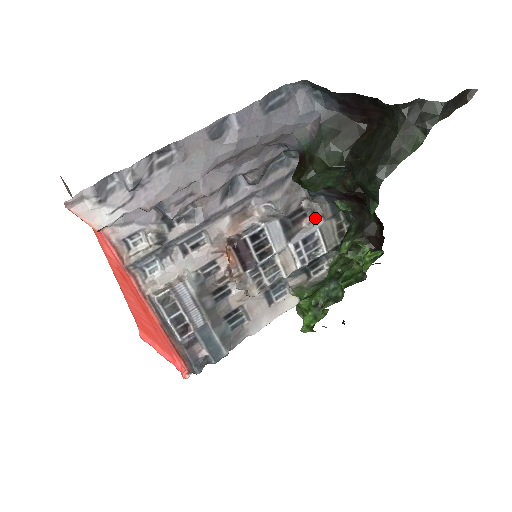
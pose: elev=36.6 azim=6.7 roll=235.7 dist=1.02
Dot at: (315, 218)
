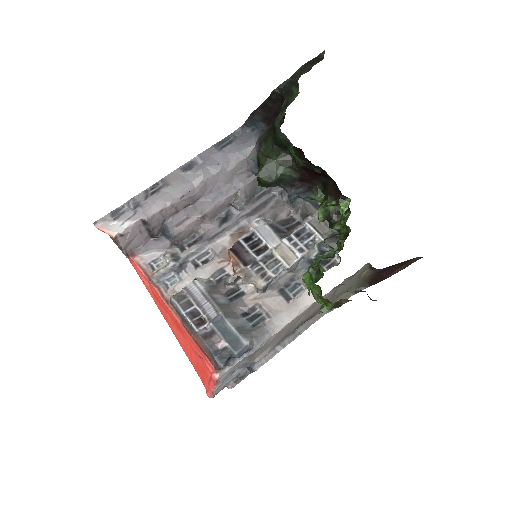
Dot at: (304, 219)
